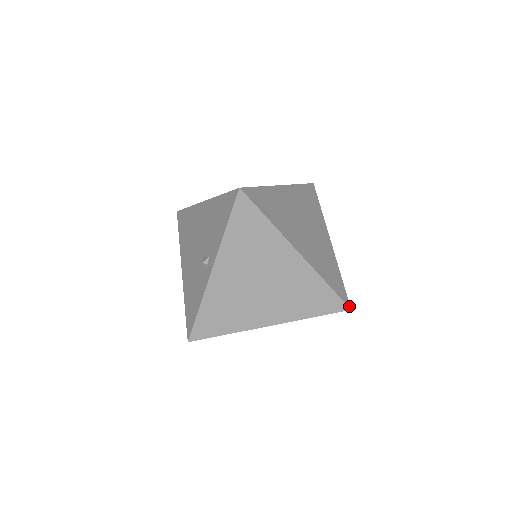
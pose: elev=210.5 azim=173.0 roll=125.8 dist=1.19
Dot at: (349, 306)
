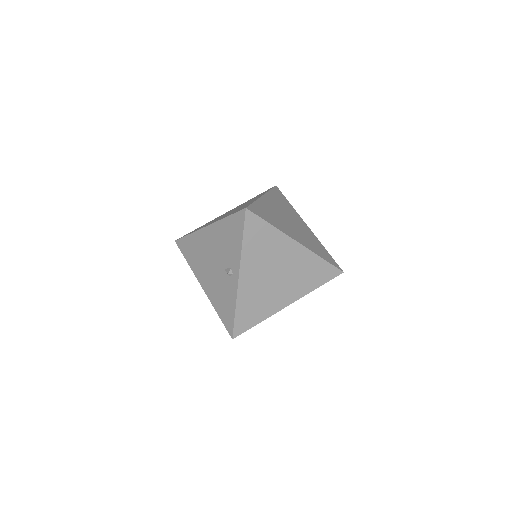
Dot at: (341, 270)
